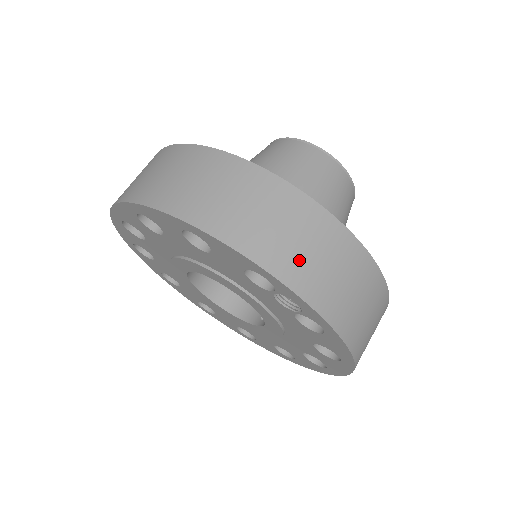
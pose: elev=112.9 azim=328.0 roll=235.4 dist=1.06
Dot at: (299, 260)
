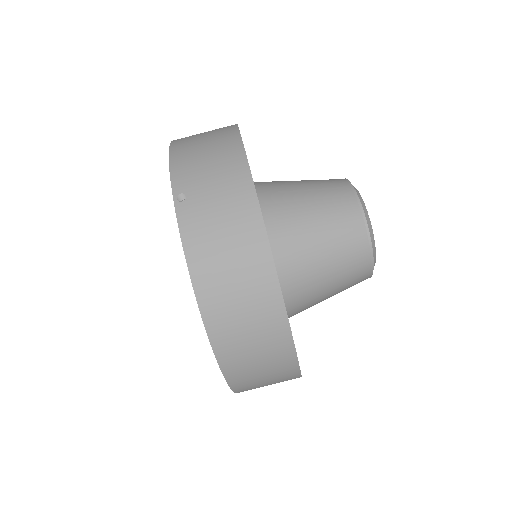
Dot at: (252, 380)
